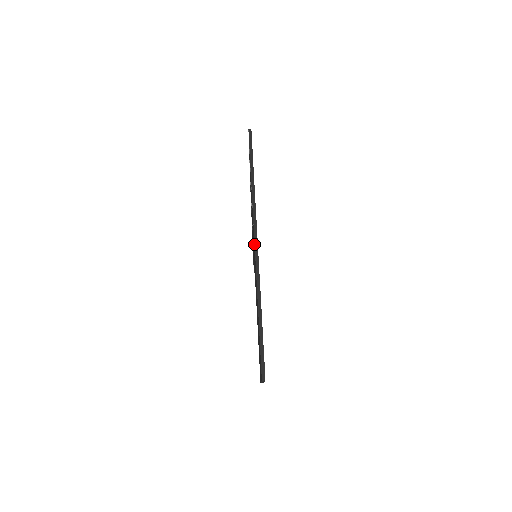
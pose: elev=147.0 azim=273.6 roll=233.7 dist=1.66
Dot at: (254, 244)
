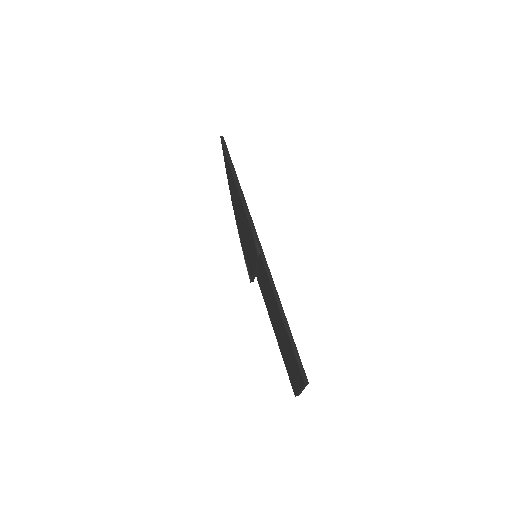
Dot at: (254, 240)
